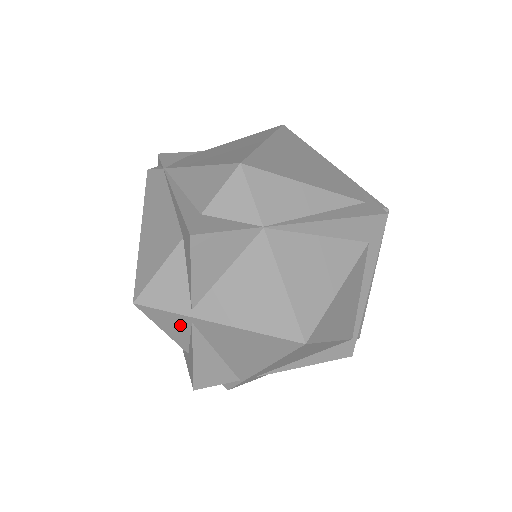
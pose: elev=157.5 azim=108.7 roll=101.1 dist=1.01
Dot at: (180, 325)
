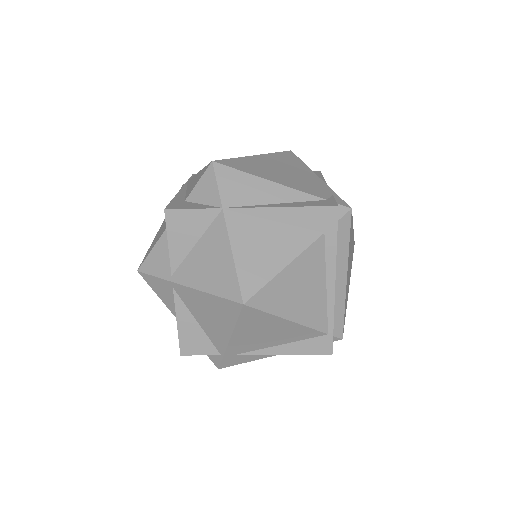
Dot at: (168, 291)
